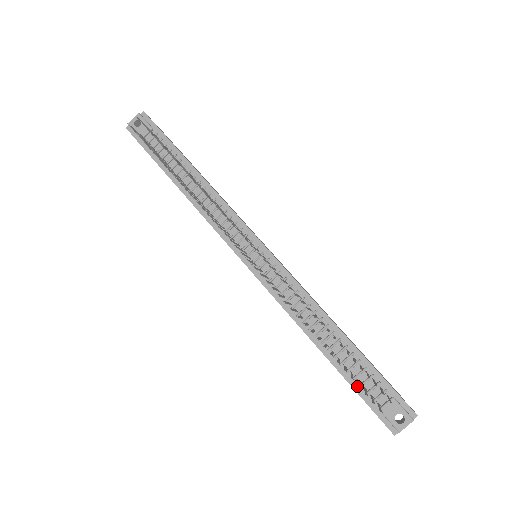
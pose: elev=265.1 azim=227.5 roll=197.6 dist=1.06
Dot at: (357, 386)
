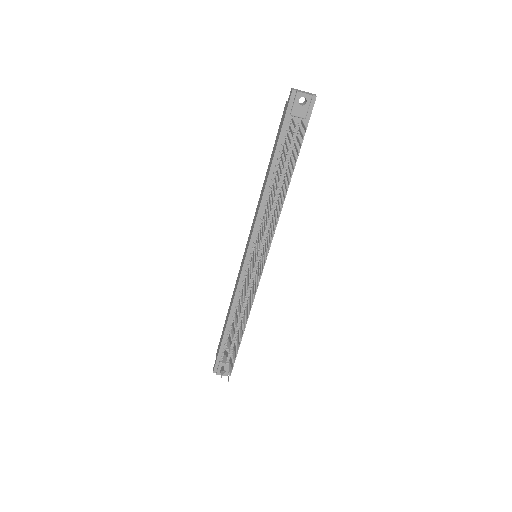
Dot at: (223, 347)
